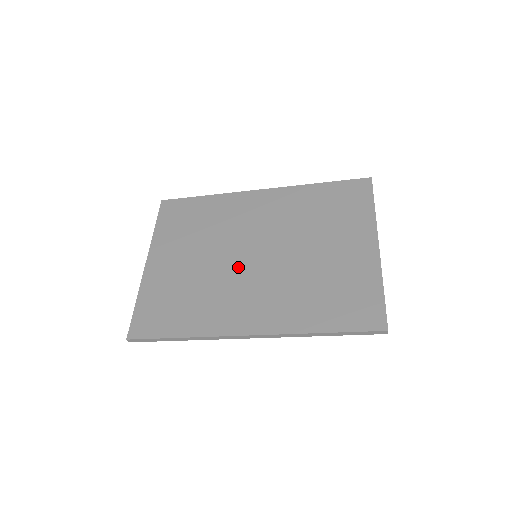
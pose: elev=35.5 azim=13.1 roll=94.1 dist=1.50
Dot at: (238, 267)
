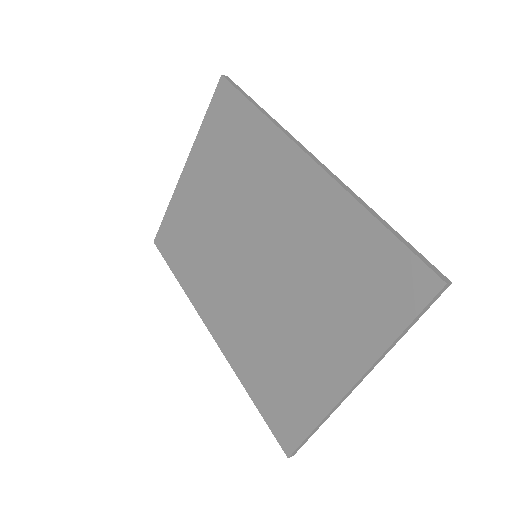
Dot at: (234, 256)
